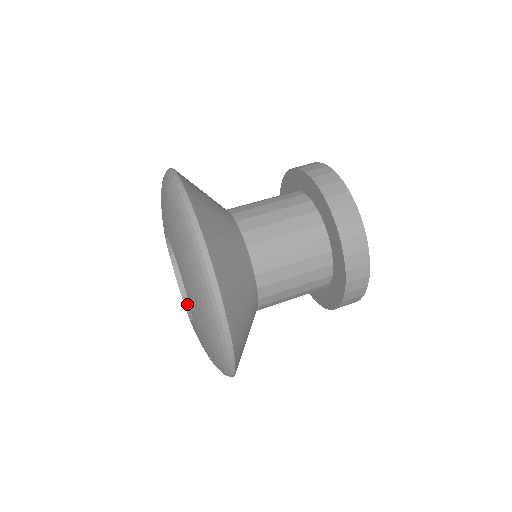
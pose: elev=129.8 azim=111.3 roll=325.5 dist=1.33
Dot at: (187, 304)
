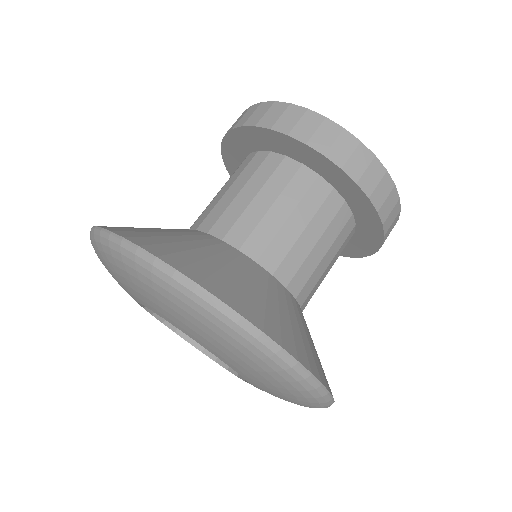
Dot at: occluded
